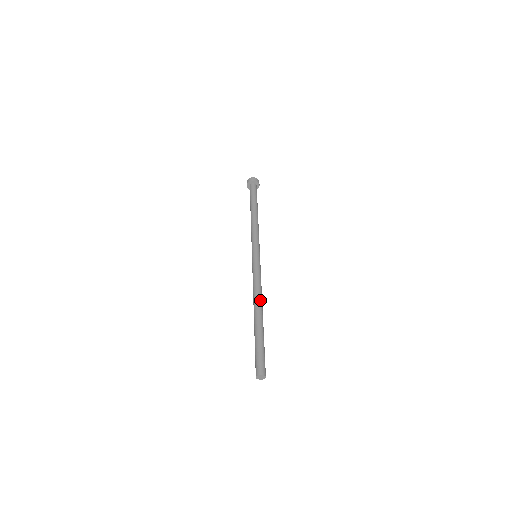
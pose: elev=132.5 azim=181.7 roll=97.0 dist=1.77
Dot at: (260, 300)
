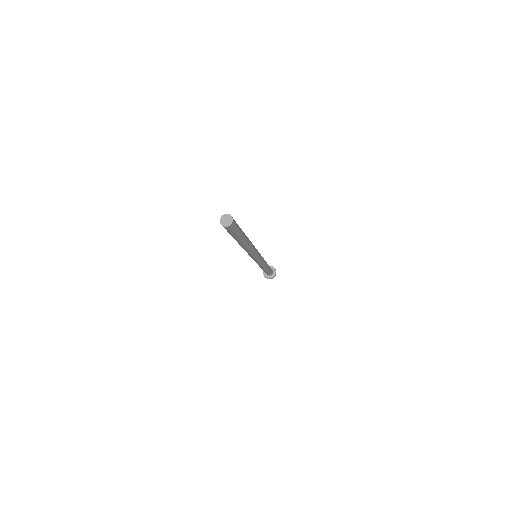
Dot at: occluded
